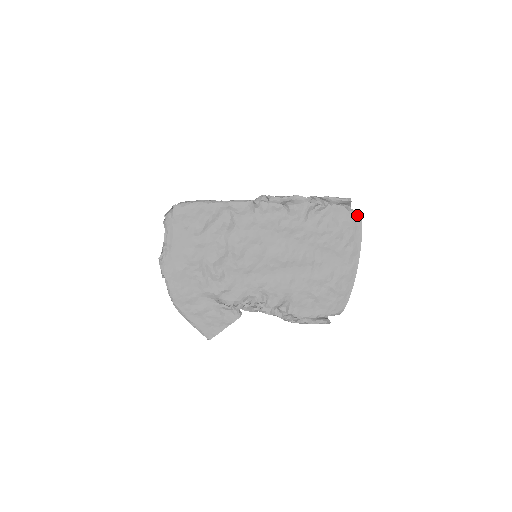
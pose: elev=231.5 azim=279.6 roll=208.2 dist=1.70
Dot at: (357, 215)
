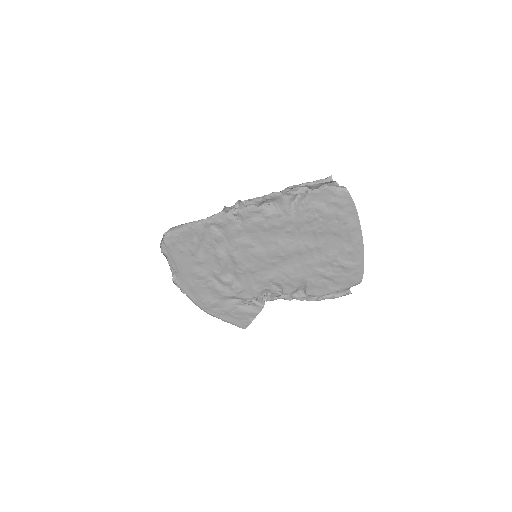
Dot at: (344, 192)
